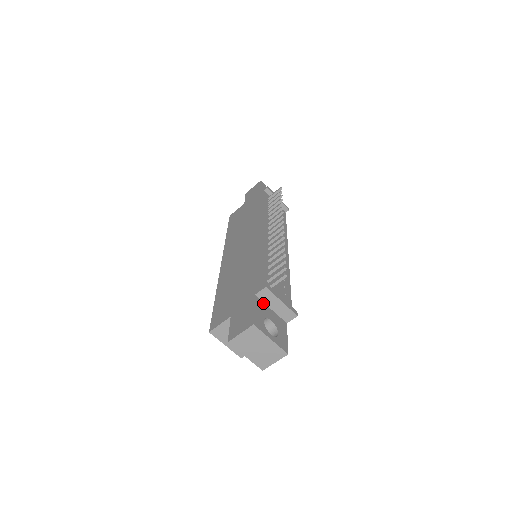
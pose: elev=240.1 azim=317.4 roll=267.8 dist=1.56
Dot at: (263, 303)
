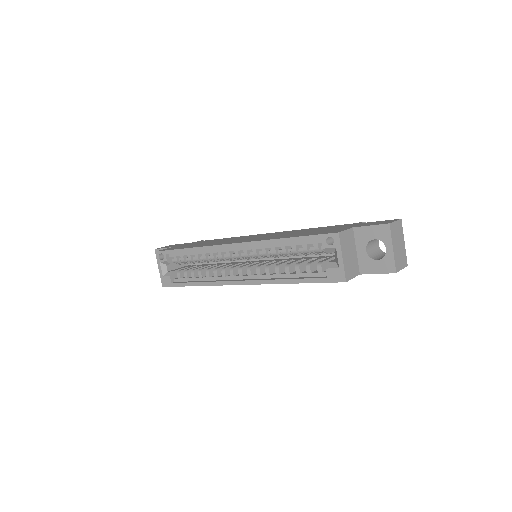
Dot at: occluded
